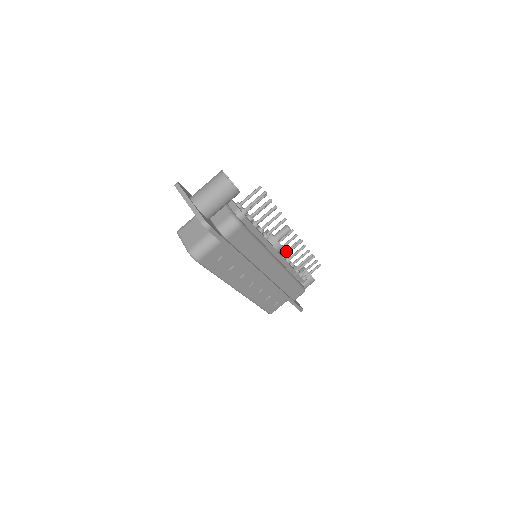
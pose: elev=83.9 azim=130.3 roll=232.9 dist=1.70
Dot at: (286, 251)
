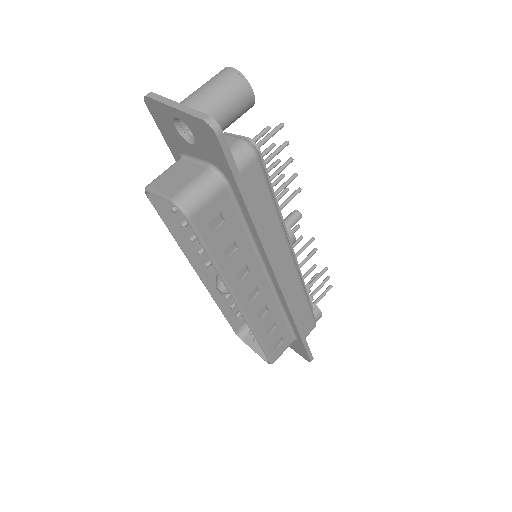
Dot at: occluded
